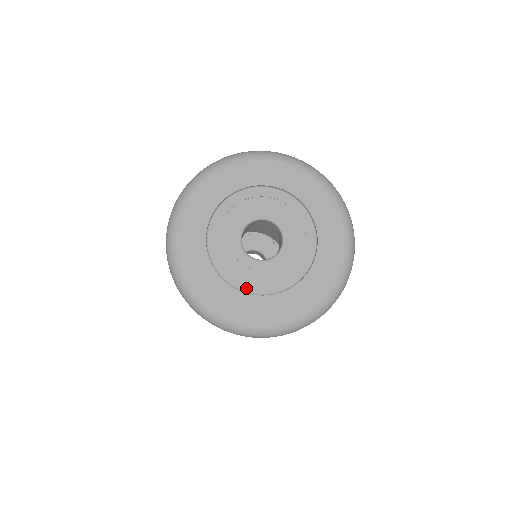
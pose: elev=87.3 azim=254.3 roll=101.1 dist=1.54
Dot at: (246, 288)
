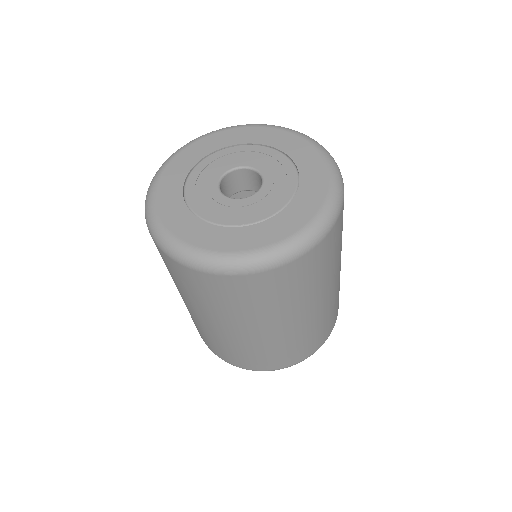
Dot at: (199, 212)
